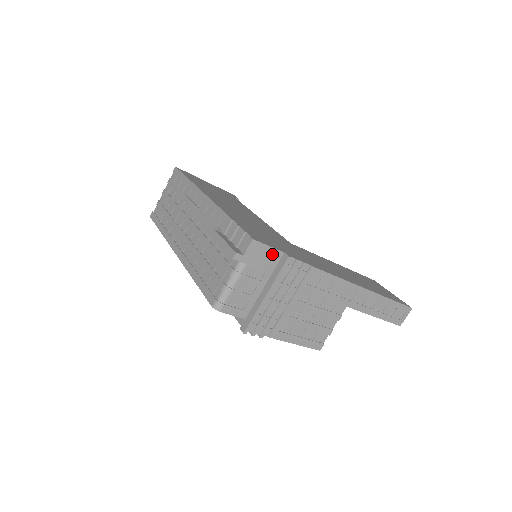
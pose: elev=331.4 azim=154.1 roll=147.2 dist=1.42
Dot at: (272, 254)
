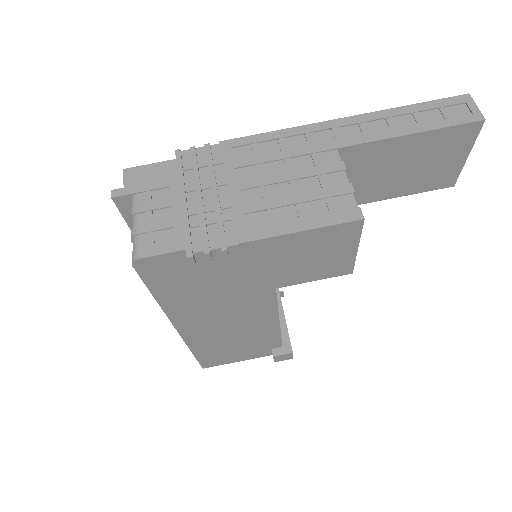
Dot at: (162, 168)
